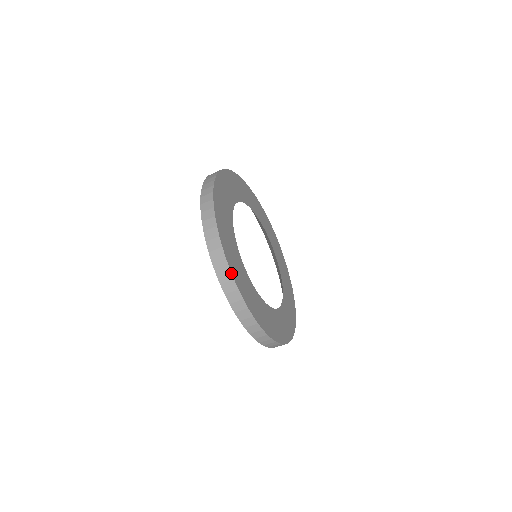
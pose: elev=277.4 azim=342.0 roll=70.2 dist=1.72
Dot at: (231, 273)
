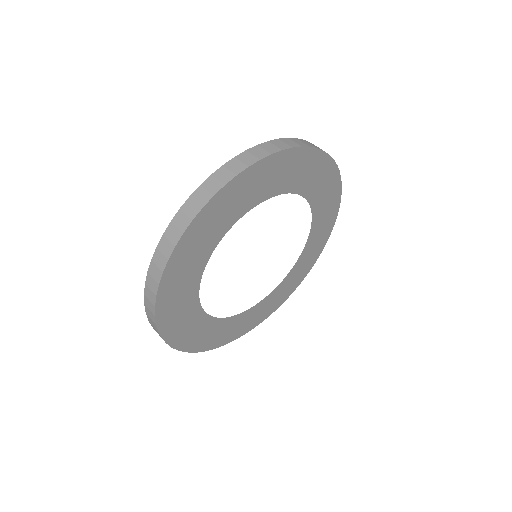
Dot at: (155, 310)
